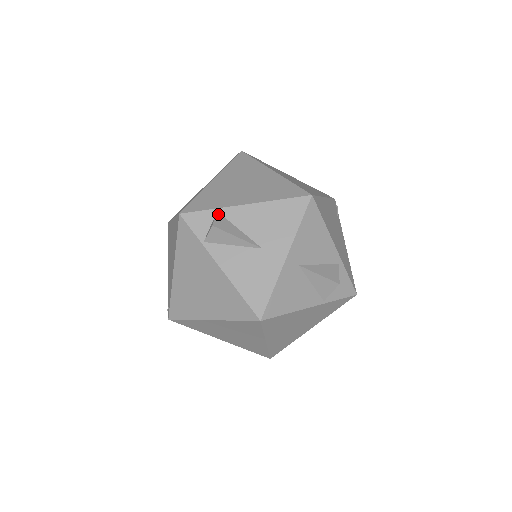
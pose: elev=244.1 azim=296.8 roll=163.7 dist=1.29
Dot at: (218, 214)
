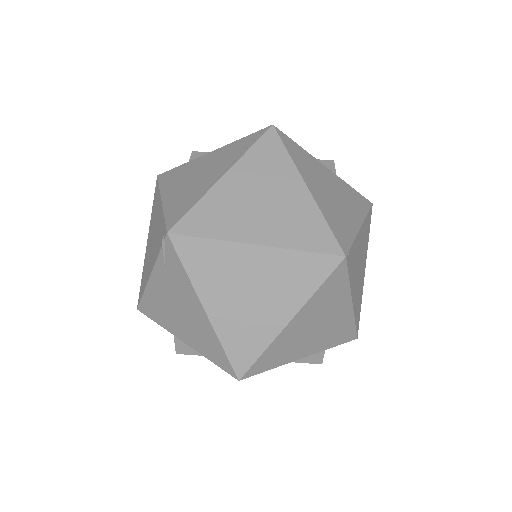
Dot at: occluded
